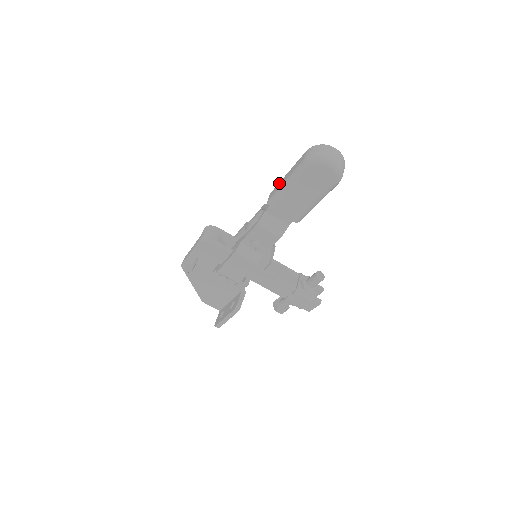
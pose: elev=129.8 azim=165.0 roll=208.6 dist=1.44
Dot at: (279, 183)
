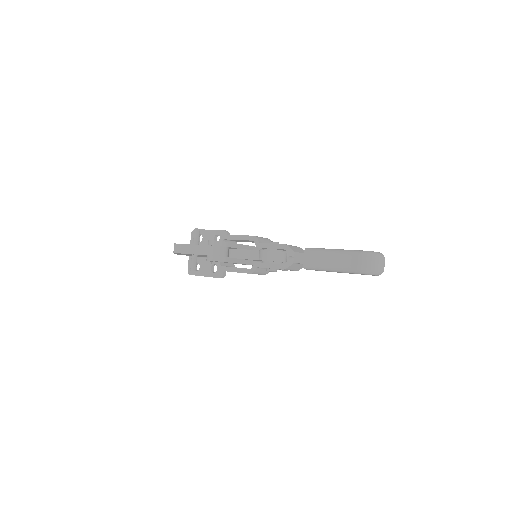
Dot at: (319, 256)
